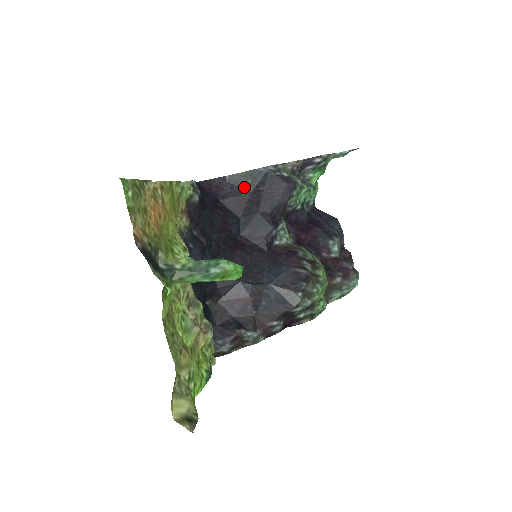
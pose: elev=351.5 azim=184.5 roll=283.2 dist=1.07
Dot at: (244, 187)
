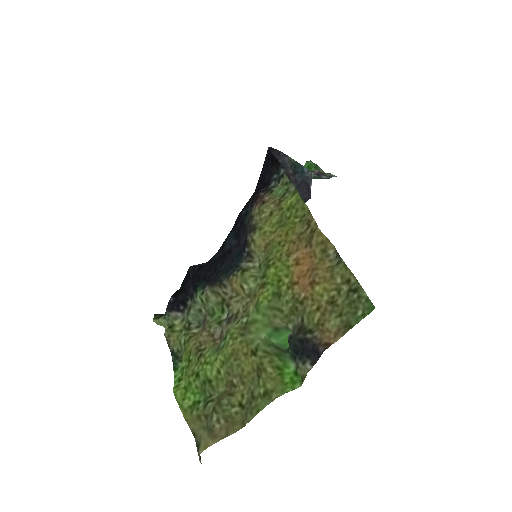
Dot at: occluded
